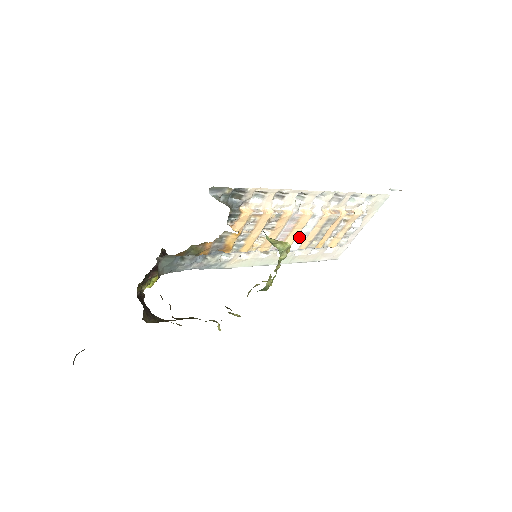
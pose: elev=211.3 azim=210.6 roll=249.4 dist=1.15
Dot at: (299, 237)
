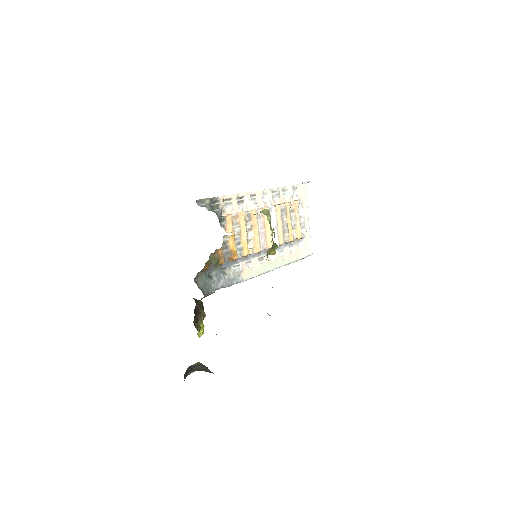
Dot at: (273, 233)
